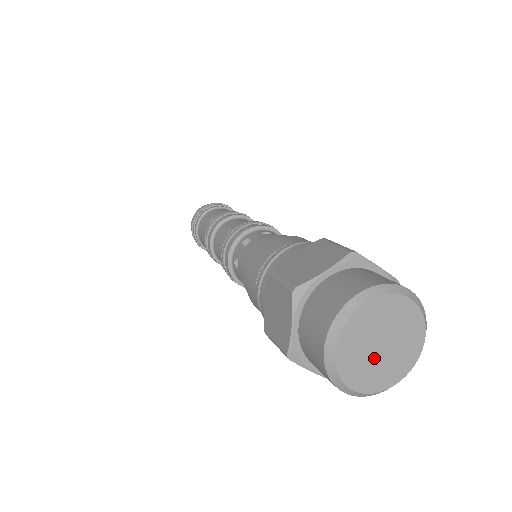
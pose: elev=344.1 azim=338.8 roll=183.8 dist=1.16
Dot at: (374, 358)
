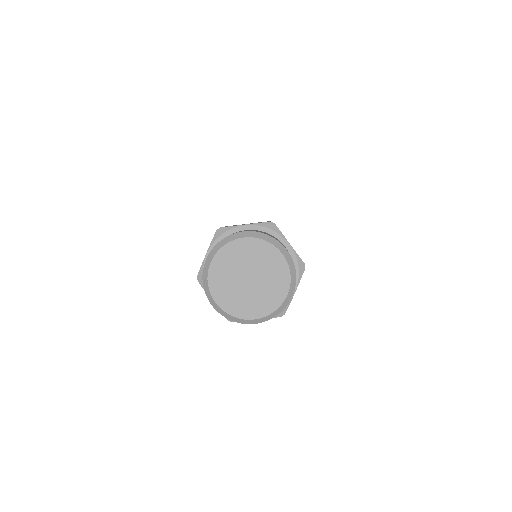
Dot at: (251, 290)
